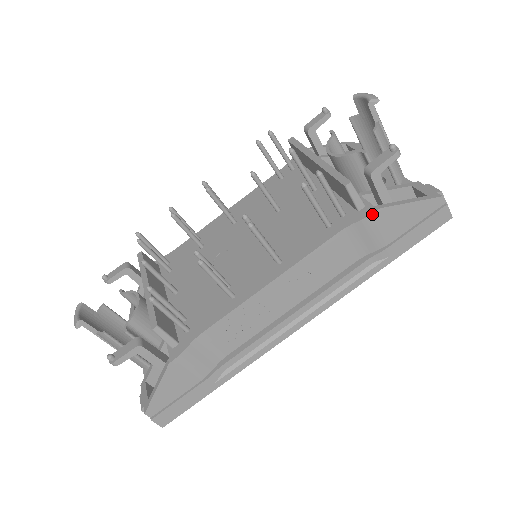
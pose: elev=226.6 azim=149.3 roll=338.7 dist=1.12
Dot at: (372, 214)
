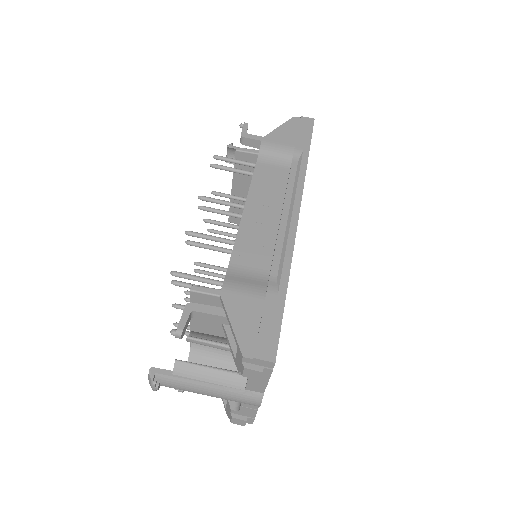
Dot at: (262, 142)
